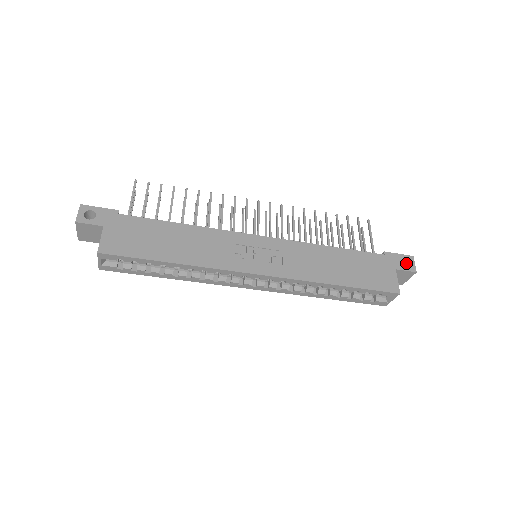
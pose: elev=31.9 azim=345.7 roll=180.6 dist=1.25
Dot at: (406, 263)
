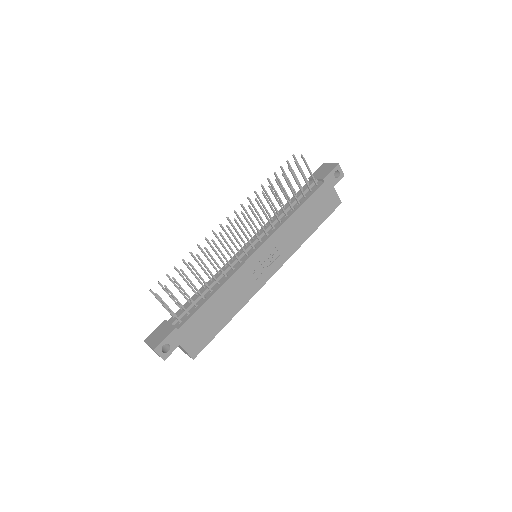
Dot at: (335, 171)
